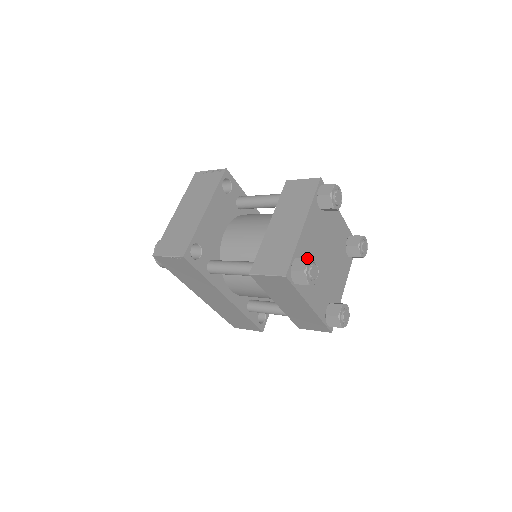
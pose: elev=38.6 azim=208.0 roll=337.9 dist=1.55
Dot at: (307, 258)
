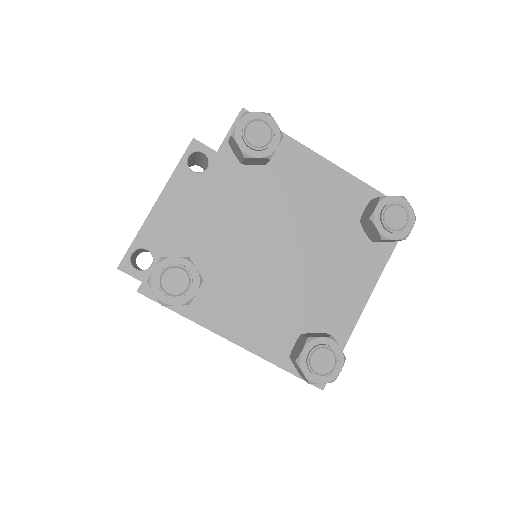
Dot at: occluded
